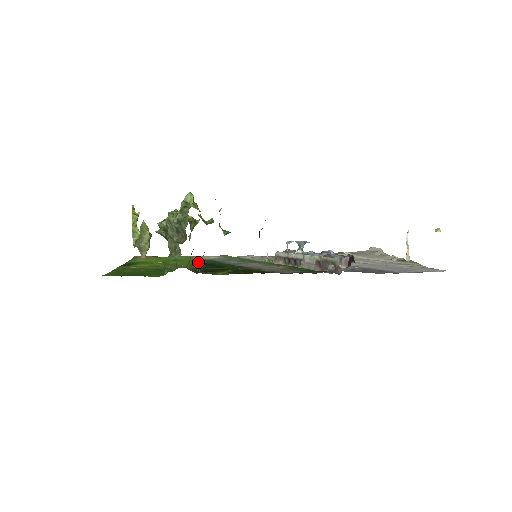
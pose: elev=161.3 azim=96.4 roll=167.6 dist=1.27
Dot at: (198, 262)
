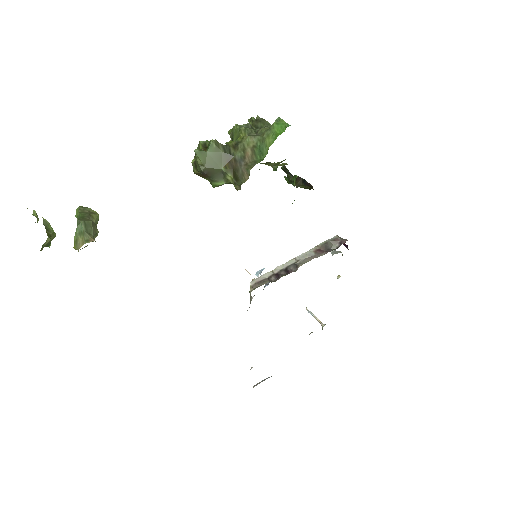
Dot at: occluded
